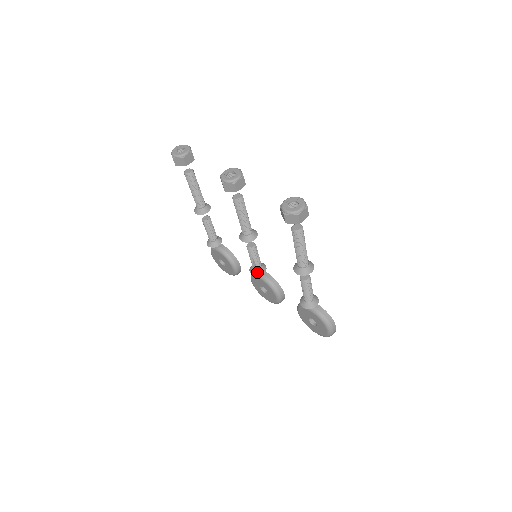
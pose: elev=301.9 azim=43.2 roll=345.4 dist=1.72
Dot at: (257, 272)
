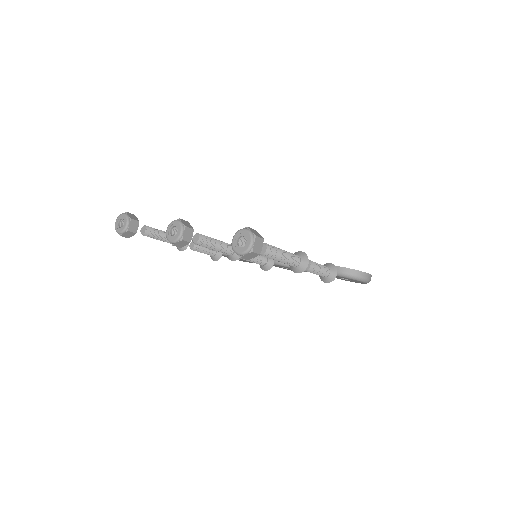
Dot at: (267, 267)
